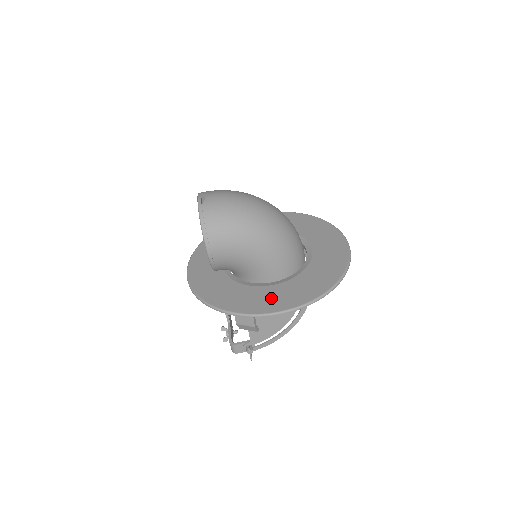
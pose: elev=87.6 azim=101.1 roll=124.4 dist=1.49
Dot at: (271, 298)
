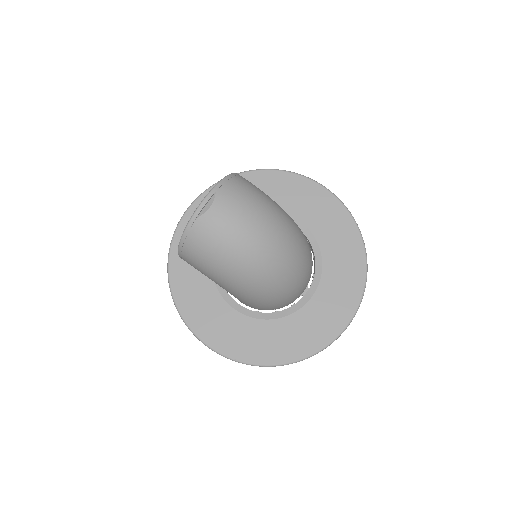
Dot at: (218, 324)
